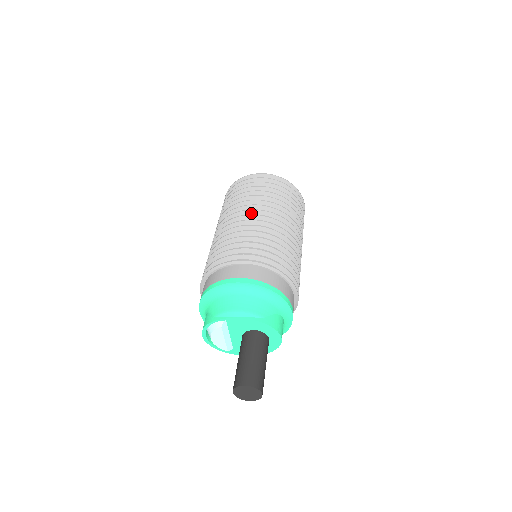
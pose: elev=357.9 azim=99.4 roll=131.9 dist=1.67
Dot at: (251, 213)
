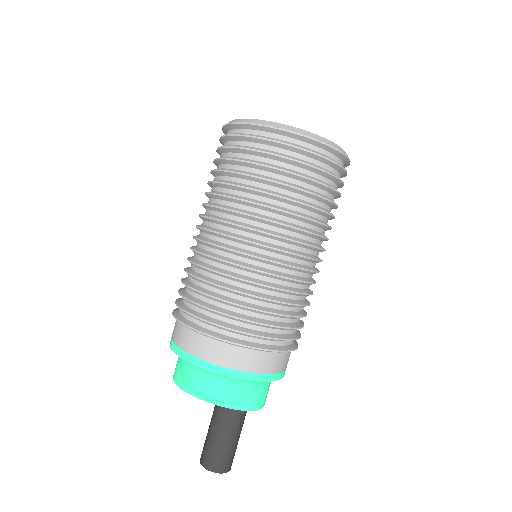
Dot at: (244, 230)
